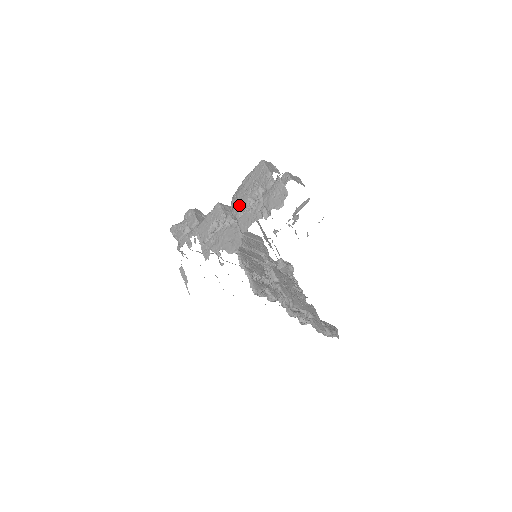
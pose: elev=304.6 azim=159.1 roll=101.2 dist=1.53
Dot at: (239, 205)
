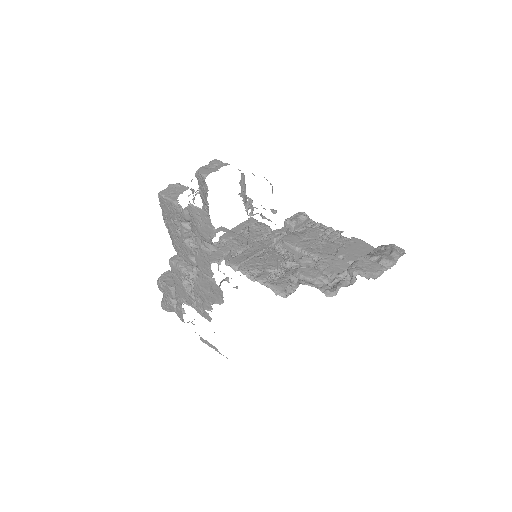
Dot at: (184, 253)
